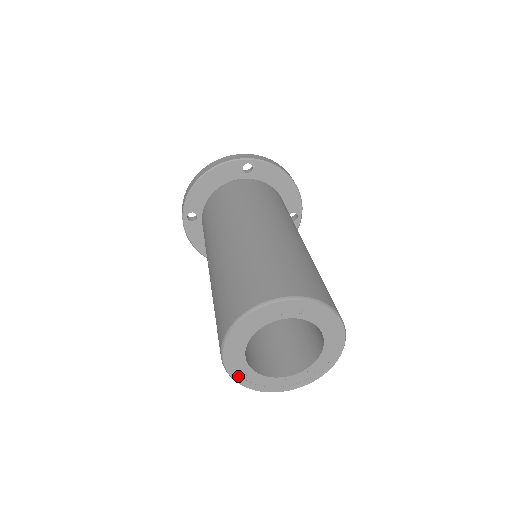
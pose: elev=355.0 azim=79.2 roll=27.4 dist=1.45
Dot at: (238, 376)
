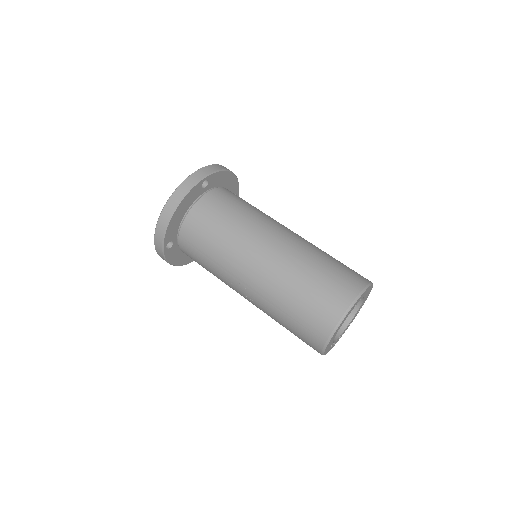
Dot at: occluded
